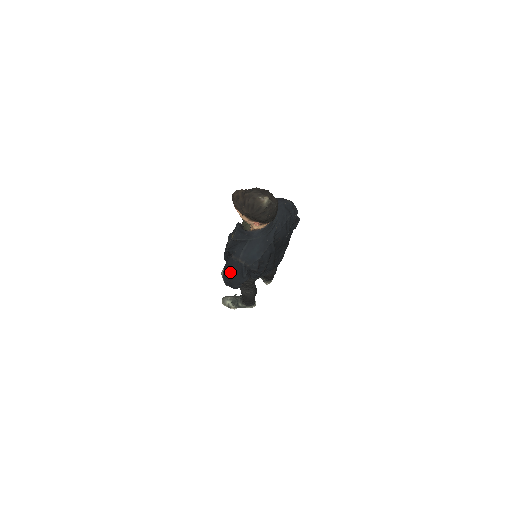
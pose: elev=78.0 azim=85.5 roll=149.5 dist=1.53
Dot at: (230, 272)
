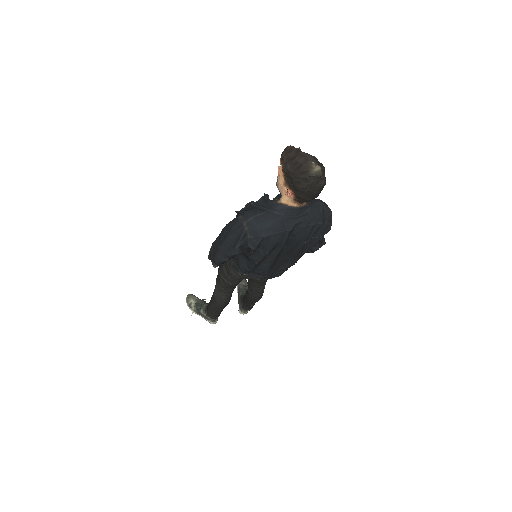
Dot at: (225, 236)
